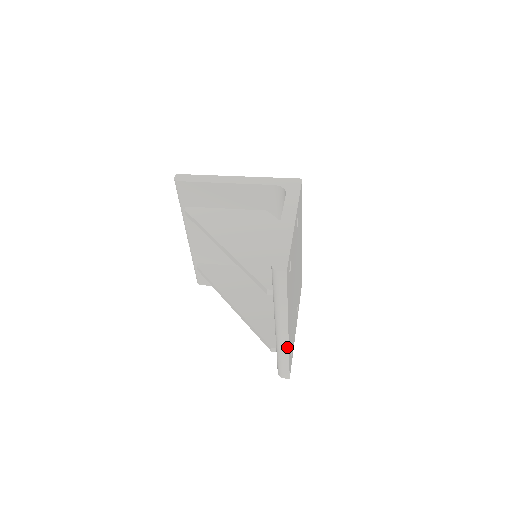
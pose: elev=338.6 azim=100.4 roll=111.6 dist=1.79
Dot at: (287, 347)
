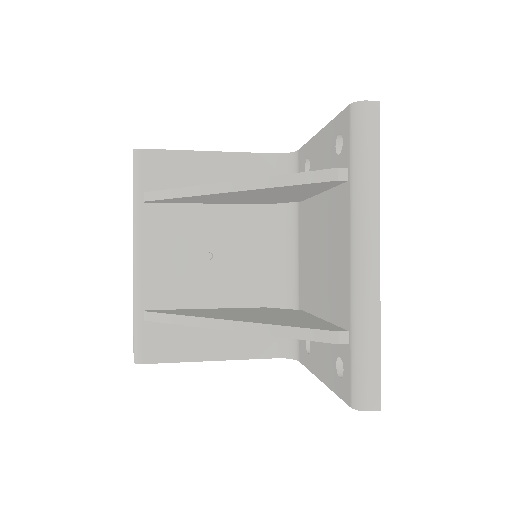
Dot at: (377, 302)
